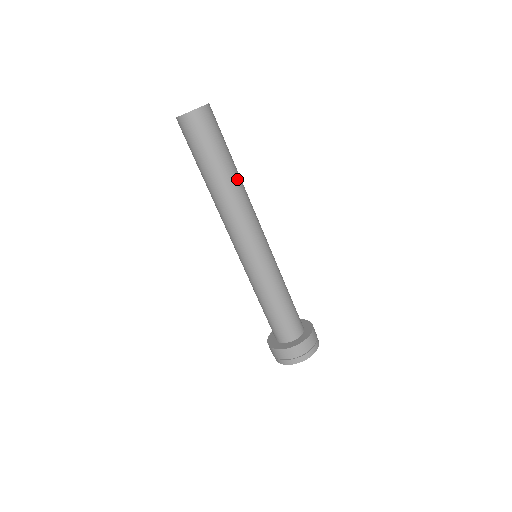
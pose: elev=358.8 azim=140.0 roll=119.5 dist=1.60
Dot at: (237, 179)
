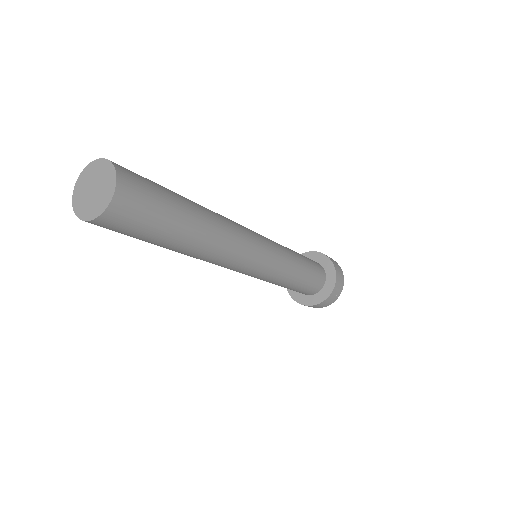
Dot at: (207, 230)
